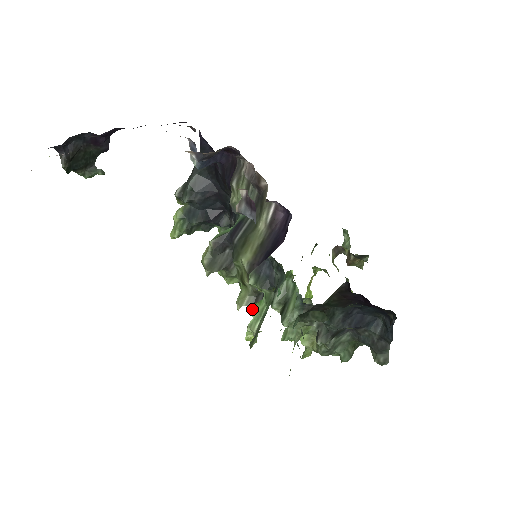
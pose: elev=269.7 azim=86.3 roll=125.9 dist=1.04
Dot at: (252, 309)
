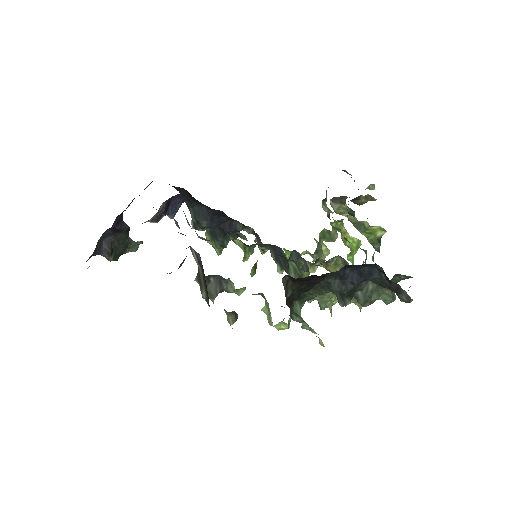
Dot at: (263, 308)
